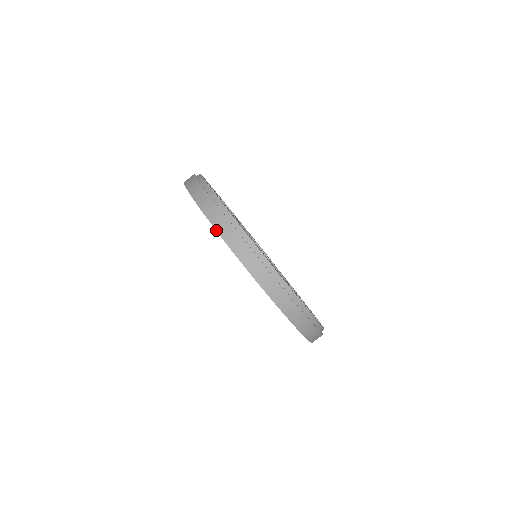
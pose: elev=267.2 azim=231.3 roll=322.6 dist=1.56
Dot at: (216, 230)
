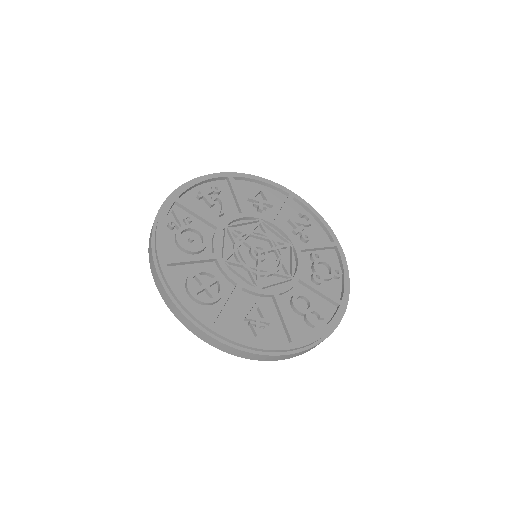
Dot at: (155, 284)
